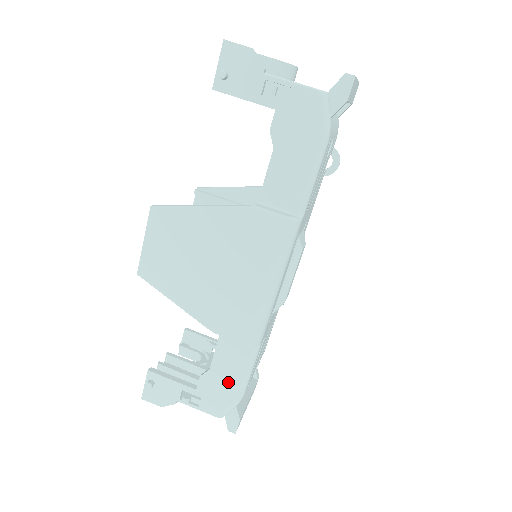
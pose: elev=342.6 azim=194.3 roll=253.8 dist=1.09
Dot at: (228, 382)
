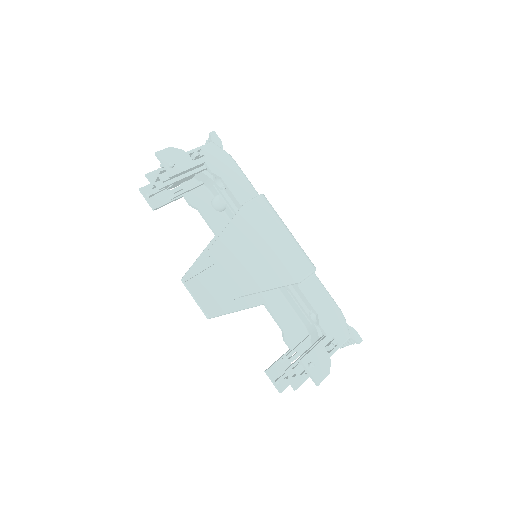
Dot at: (330, 309)
